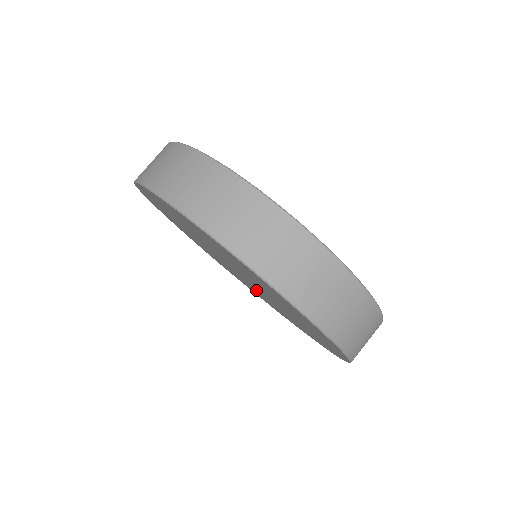
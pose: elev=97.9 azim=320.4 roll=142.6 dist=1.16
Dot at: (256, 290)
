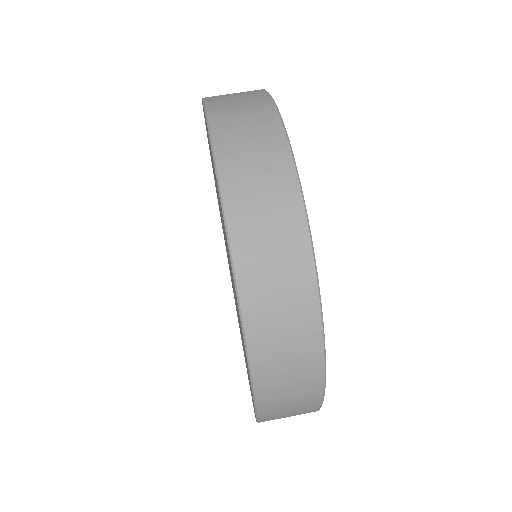
Dot at: (238, 318)
